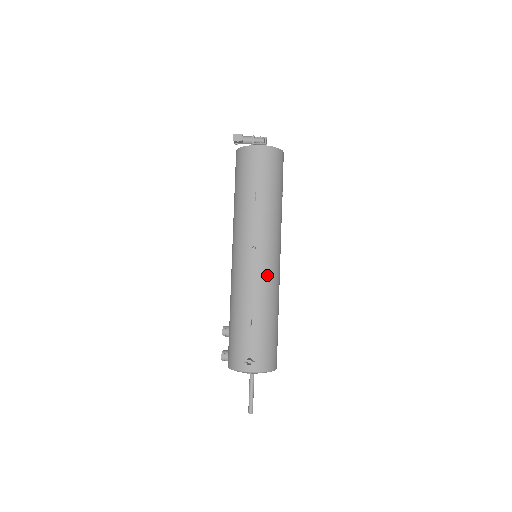
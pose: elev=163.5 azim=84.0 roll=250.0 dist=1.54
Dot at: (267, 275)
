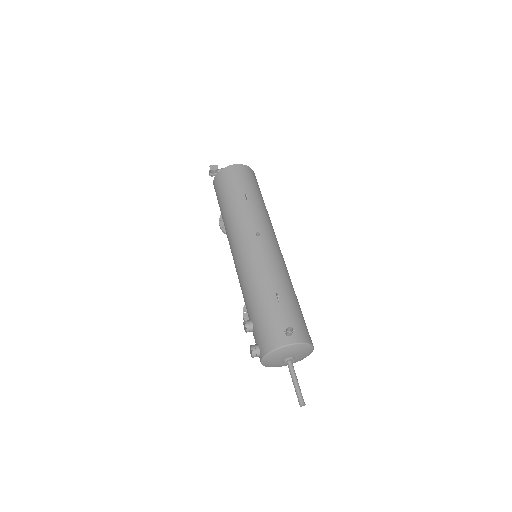
Dot at: (277, 256)
